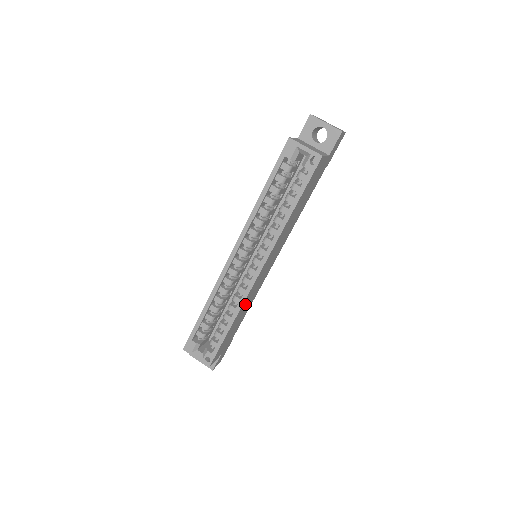
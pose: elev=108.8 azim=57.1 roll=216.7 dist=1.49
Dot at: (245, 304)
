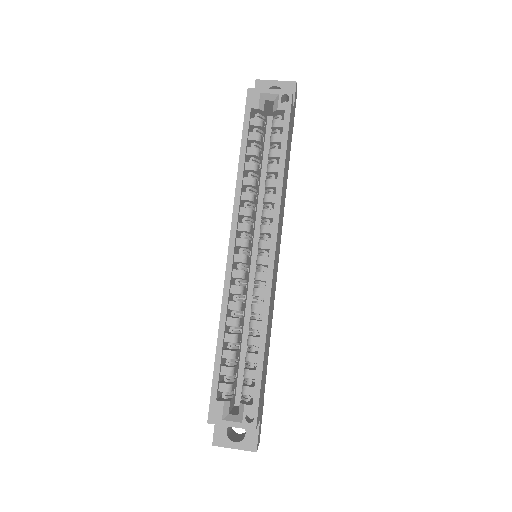
Dot at: (269, 315)
